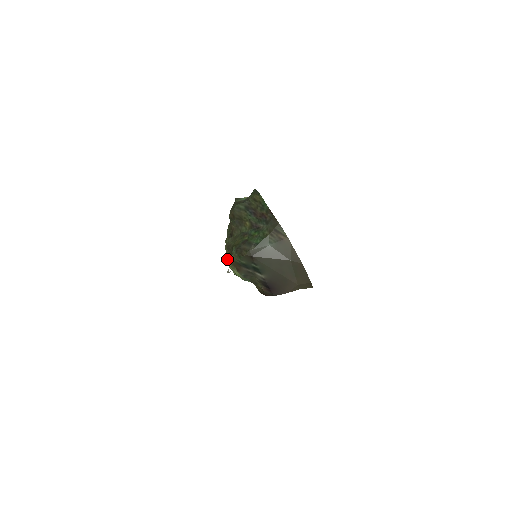
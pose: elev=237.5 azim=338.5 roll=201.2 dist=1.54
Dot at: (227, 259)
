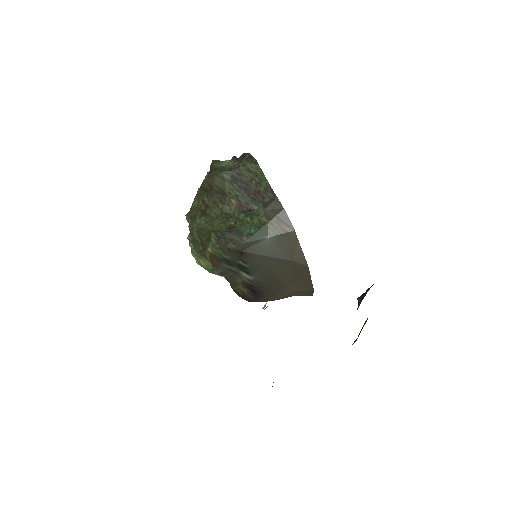
Dot at: (190, 243)
